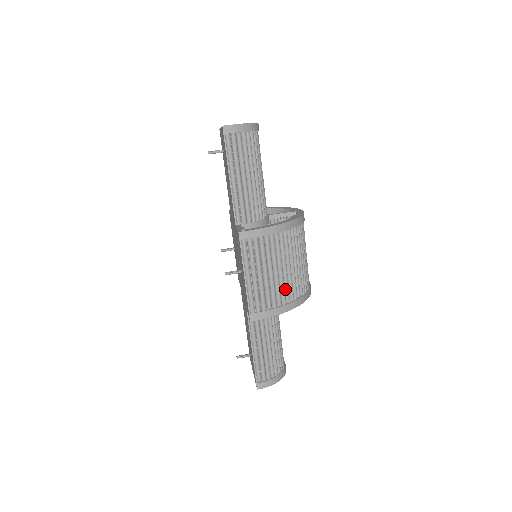
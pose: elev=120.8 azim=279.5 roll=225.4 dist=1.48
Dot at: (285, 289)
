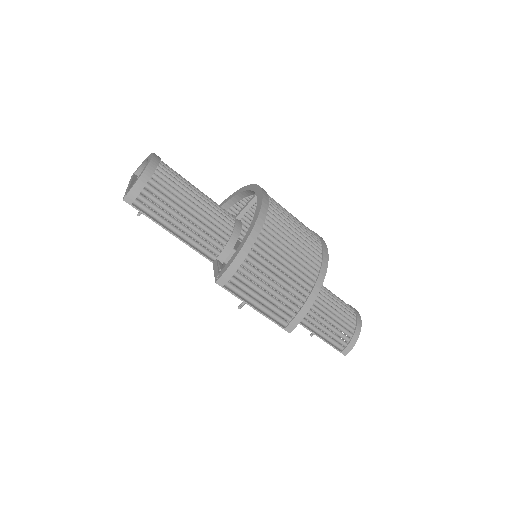
Dot at: (298, 283)
